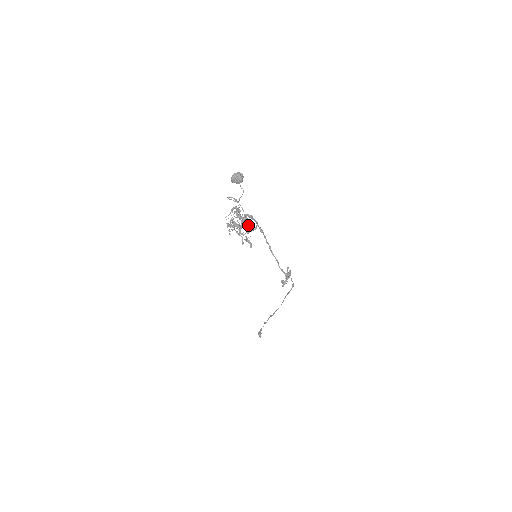
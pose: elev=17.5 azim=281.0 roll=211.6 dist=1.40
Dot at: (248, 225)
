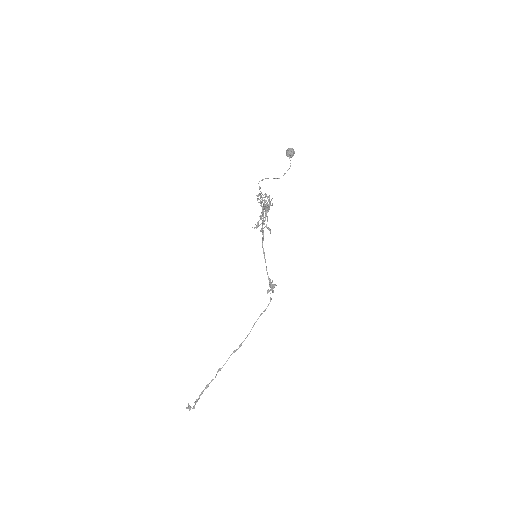
Dot at: (260, 218)
